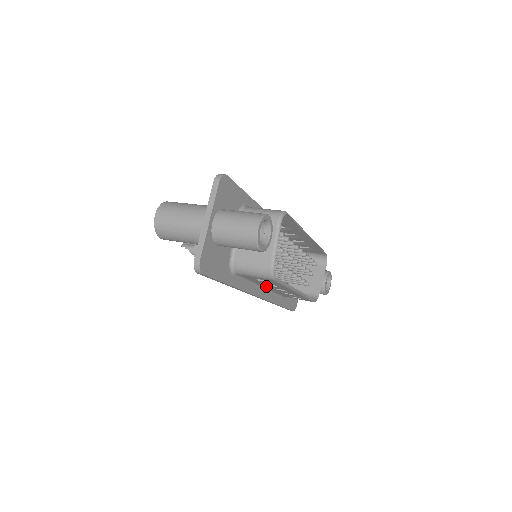
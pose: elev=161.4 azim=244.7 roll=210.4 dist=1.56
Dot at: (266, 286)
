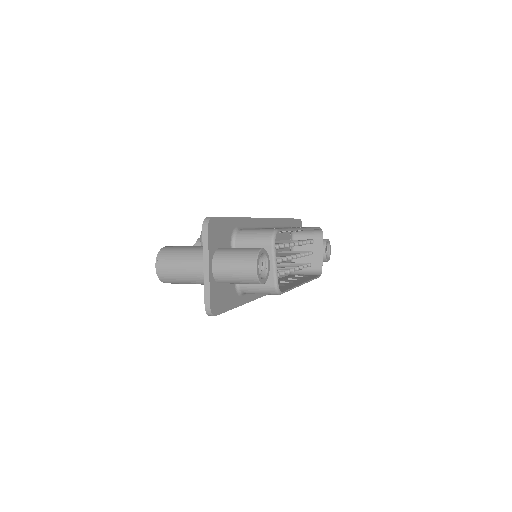
Dot at: occluded
